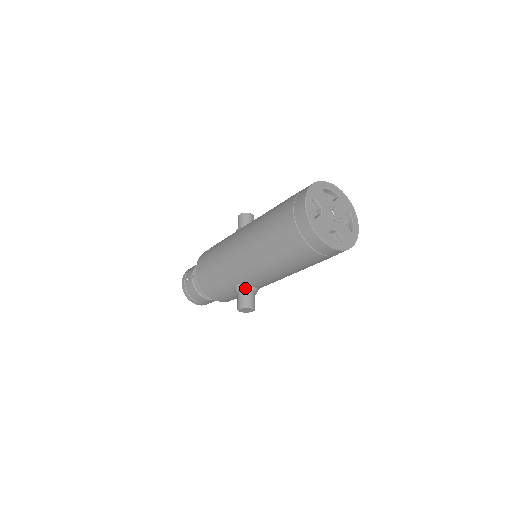
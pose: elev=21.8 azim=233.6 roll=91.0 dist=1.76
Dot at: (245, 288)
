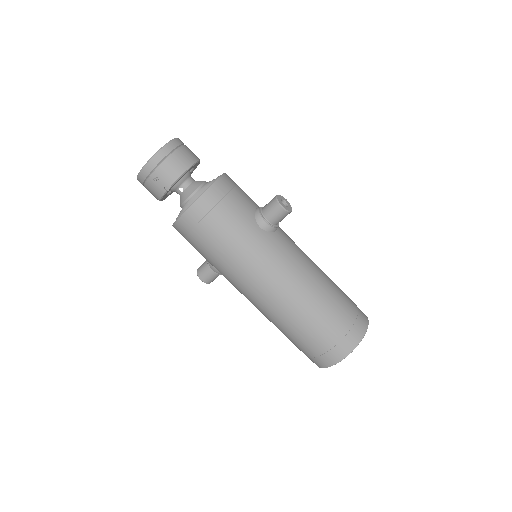
Dot at: occluded
